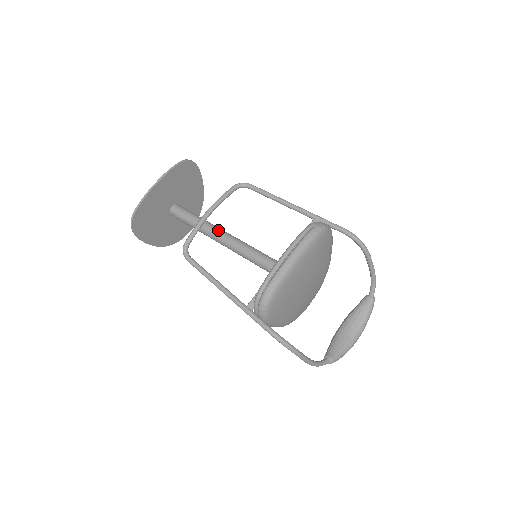
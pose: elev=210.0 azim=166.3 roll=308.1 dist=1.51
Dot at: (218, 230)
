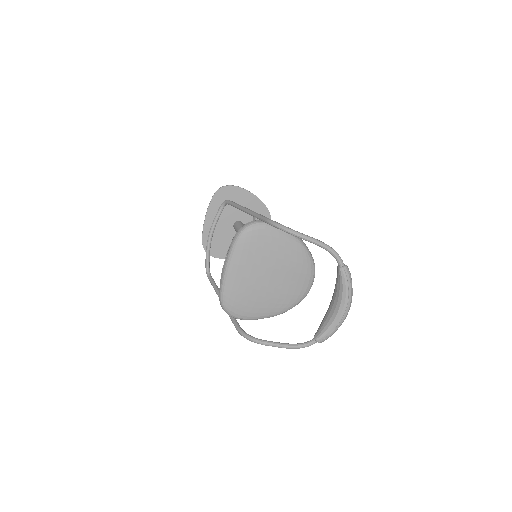
Dot at: occluded
